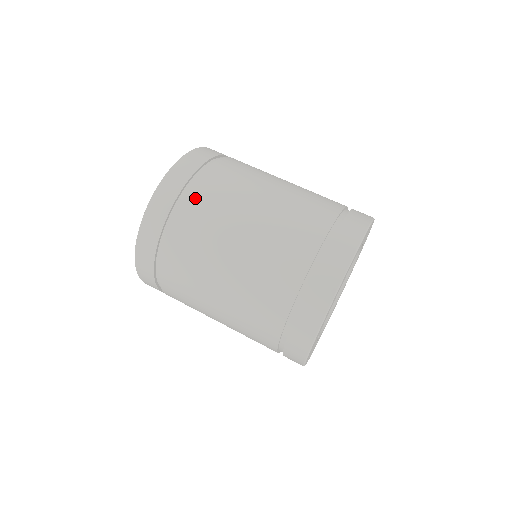
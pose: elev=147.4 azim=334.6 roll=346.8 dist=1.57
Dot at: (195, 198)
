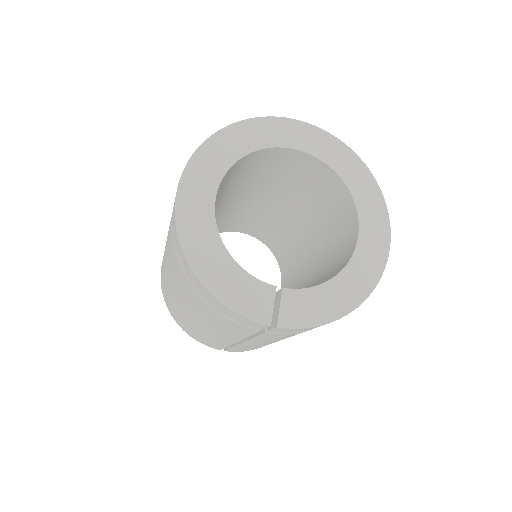
Dot at: occluded
